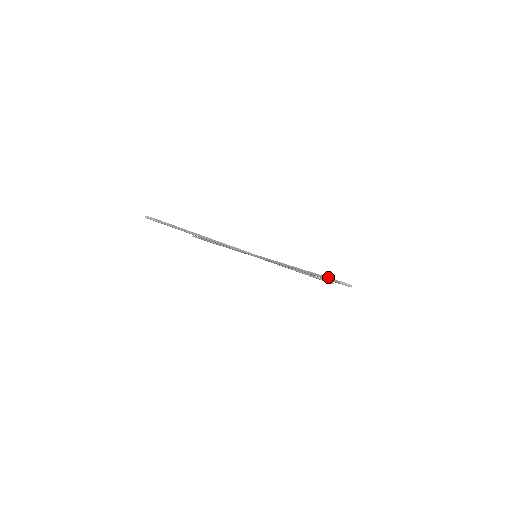
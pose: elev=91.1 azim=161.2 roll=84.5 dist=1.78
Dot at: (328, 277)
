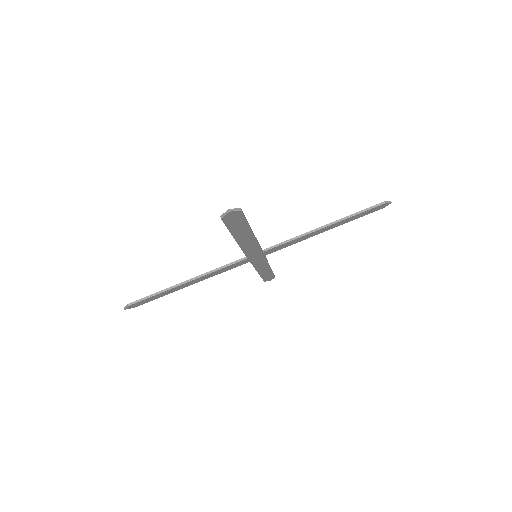
Dot at: (370, 207)
